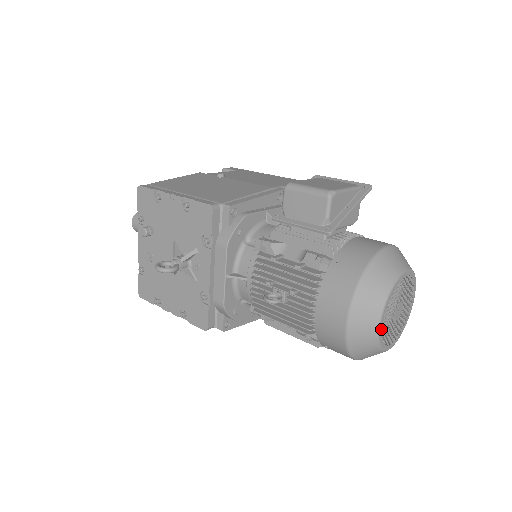
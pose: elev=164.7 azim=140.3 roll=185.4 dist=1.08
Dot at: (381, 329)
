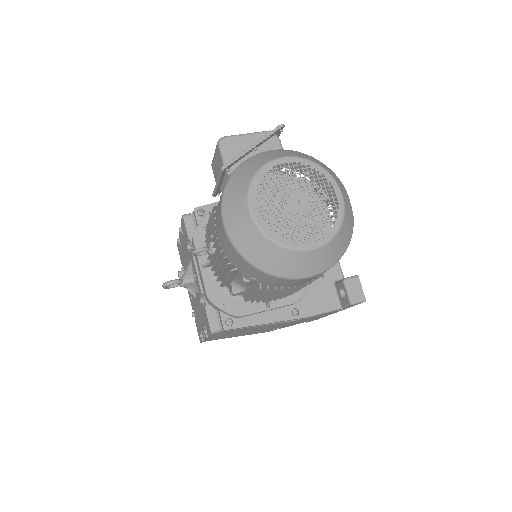
Dot at: (258, 217)
